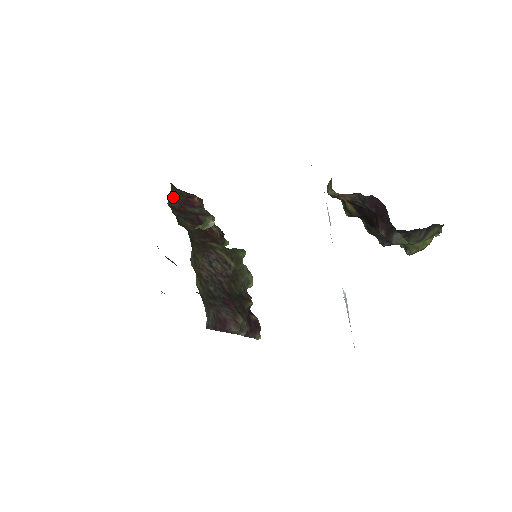
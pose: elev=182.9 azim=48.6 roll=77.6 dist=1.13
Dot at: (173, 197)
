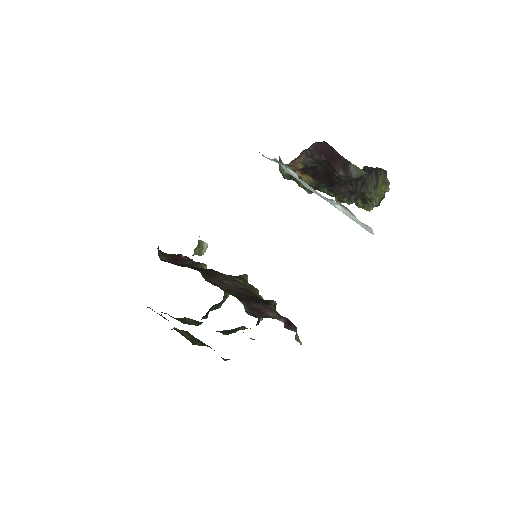
Dot at: (163, 257)
